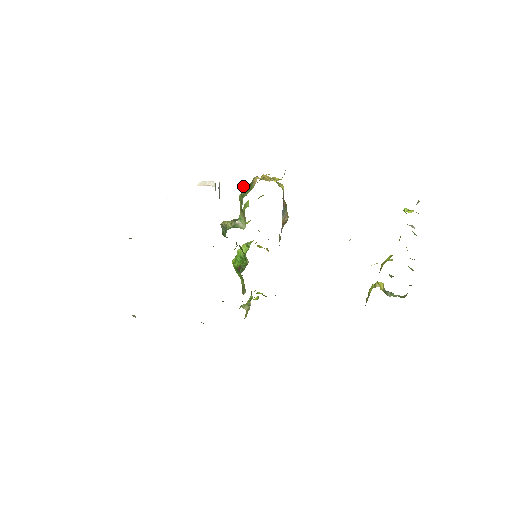
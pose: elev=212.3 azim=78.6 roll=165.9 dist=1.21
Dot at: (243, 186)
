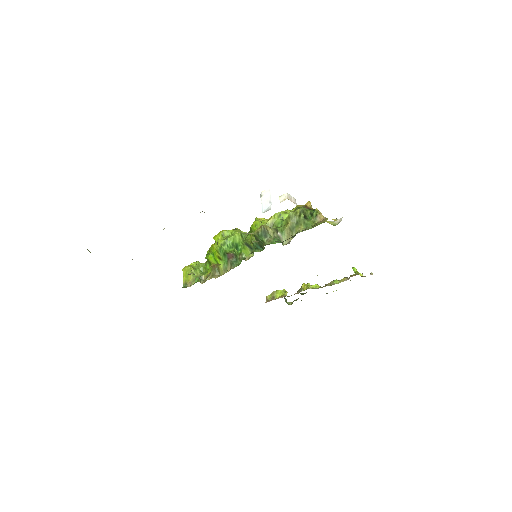
Dot at: (301, 208)
